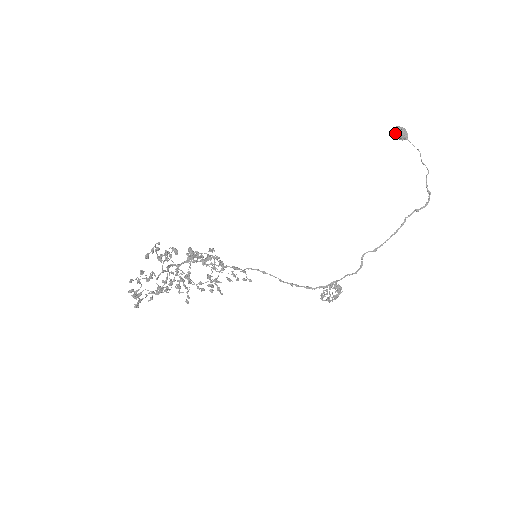
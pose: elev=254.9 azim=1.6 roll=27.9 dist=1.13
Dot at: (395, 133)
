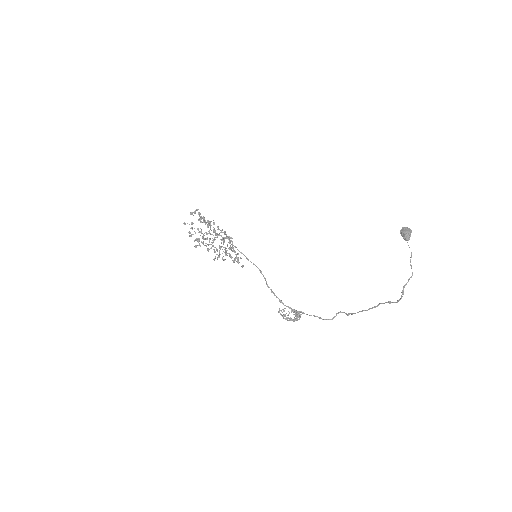
Dot at: (401, 231)
